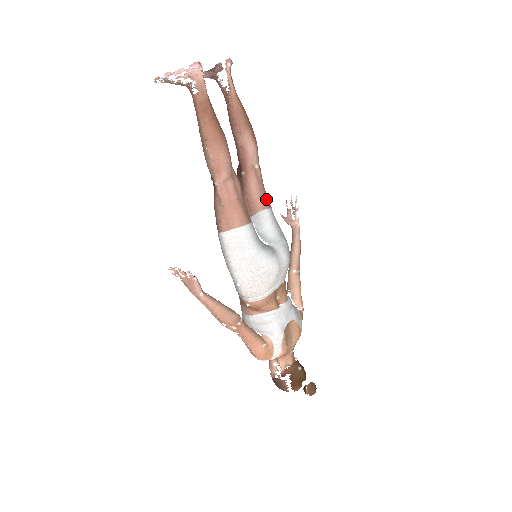
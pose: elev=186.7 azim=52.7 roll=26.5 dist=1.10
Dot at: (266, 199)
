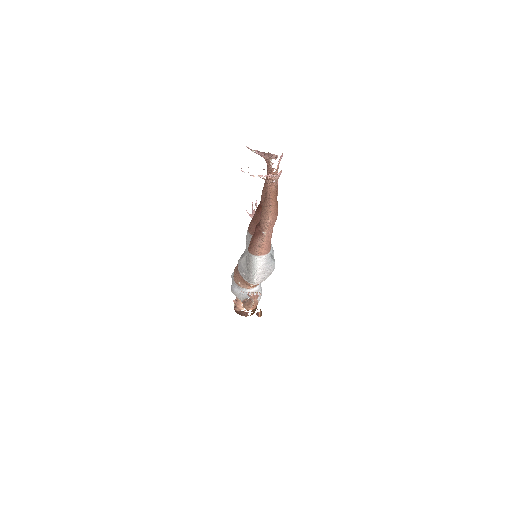
Dot at: occluded
